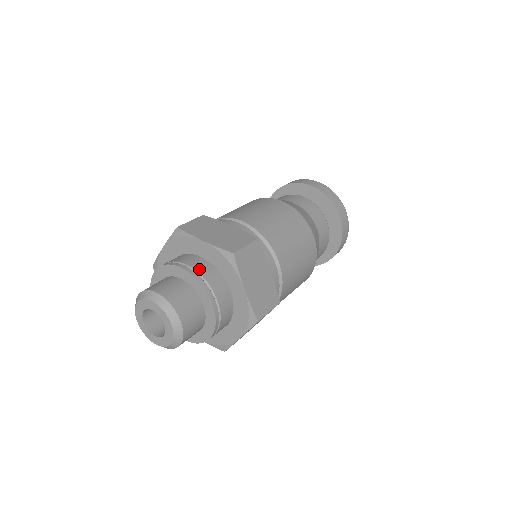
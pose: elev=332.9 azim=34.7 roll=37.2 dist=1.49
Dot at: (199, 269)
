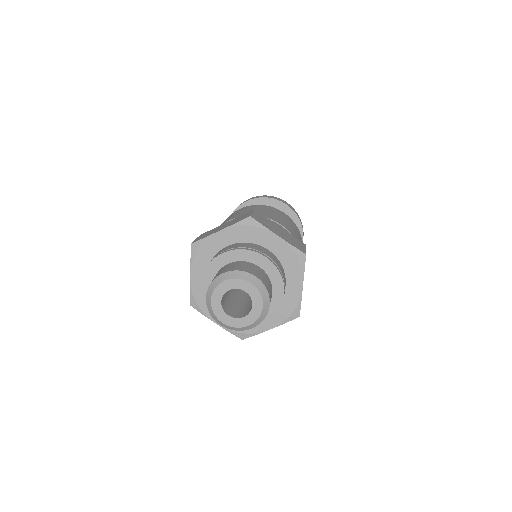
Dot at: (275, 261)
